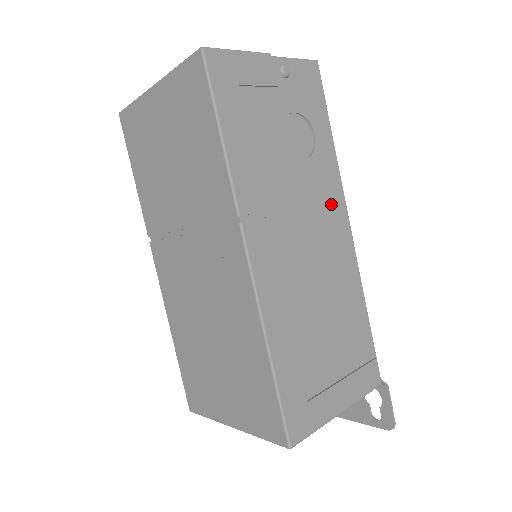
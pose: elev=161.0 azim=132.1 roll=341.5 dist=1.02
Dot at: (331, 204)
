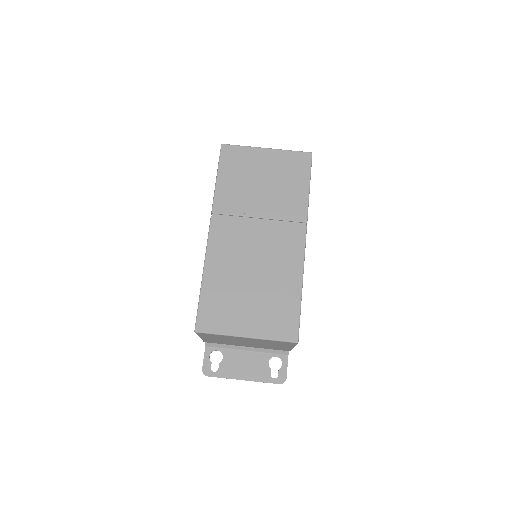
Dot at: occluded
